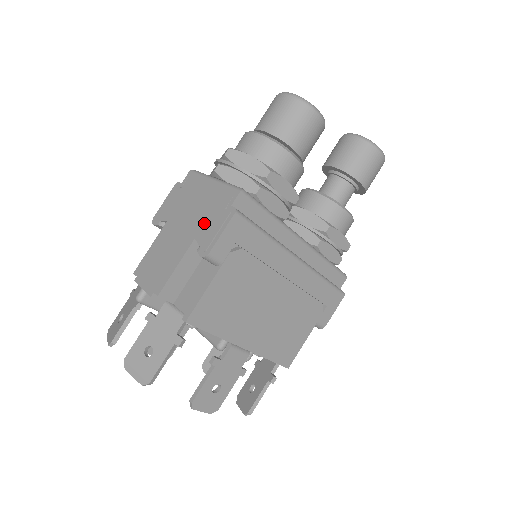
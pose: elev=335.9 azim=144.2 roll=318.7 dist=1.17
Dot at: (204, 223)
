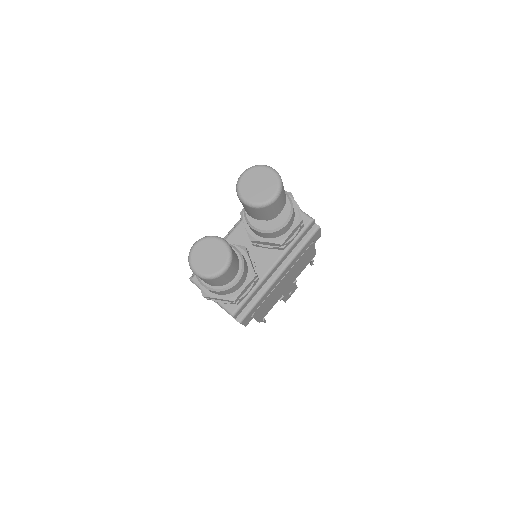
Dot at: occluded
